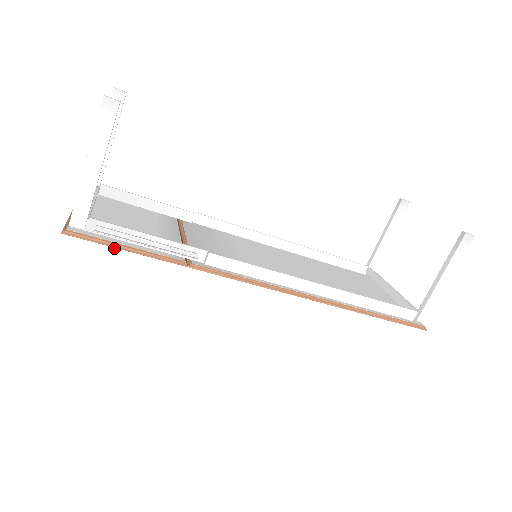
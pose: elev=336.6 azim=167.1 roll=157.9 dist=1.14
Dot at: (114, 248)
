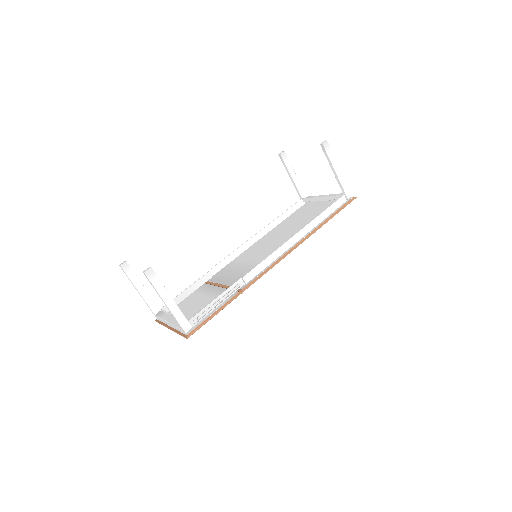
Dot at: occluded
